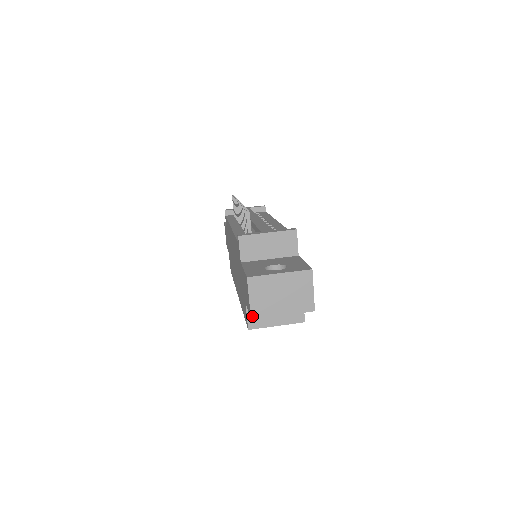
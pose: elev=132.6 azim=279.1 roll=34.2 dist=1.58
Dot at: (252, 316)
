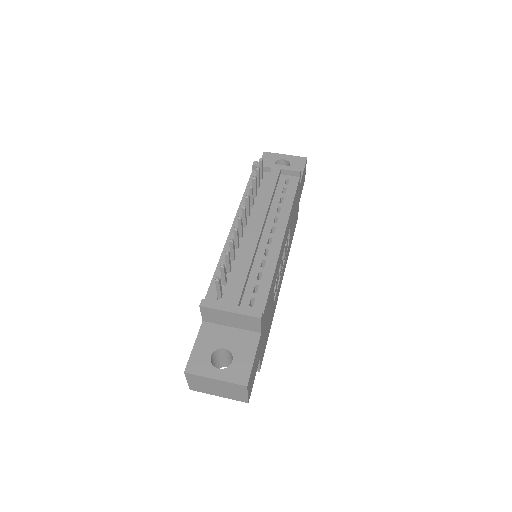
Dot at: (190, 388)
